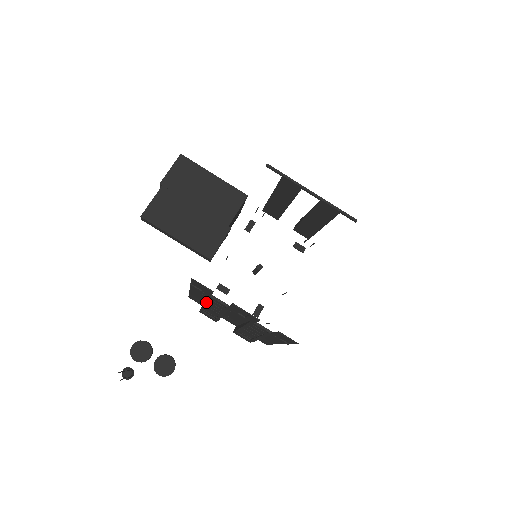
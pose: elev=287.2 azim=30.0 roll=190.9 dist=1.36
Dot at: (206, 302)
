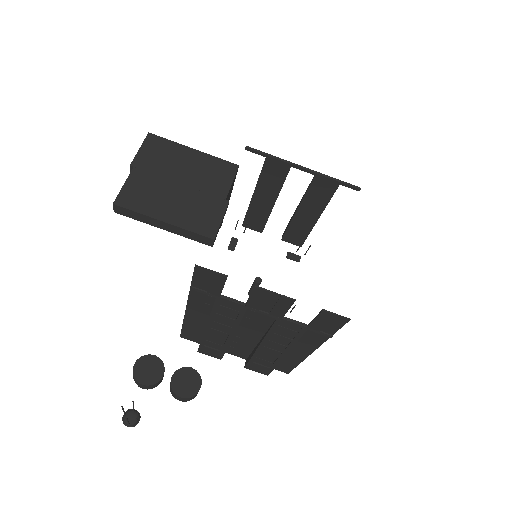
Dot at: (211, 317)
